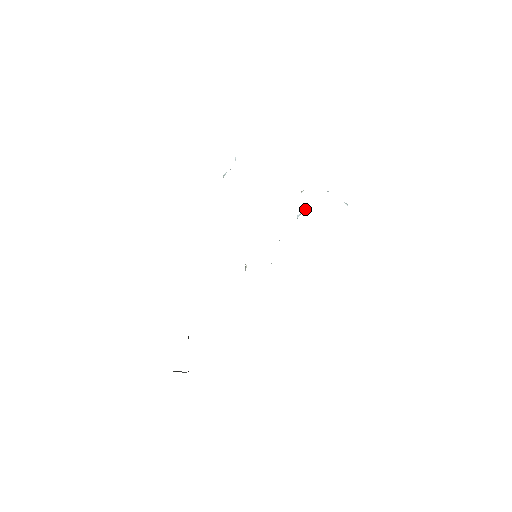
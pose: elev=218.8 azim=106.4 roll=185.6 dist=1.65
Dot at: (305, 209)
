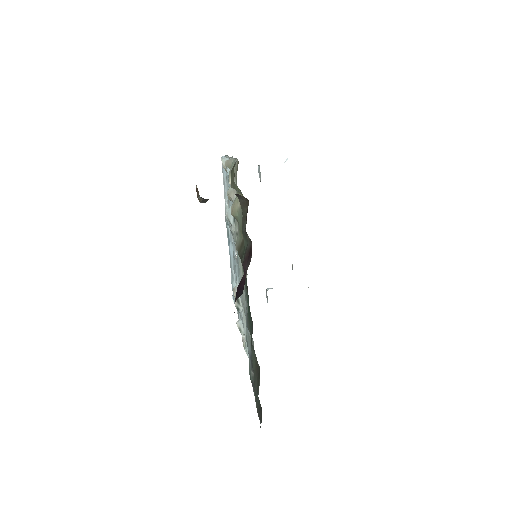
Dot at: occluded
